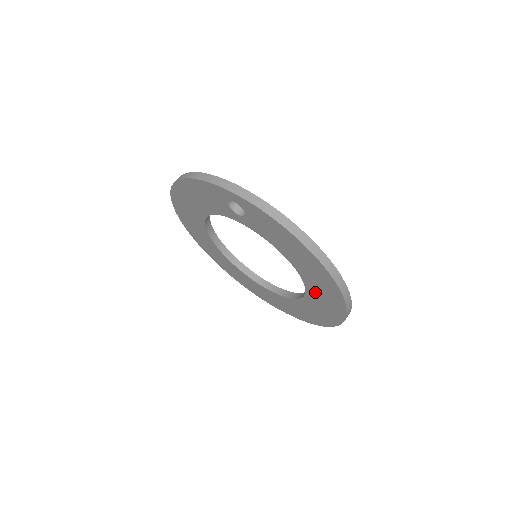
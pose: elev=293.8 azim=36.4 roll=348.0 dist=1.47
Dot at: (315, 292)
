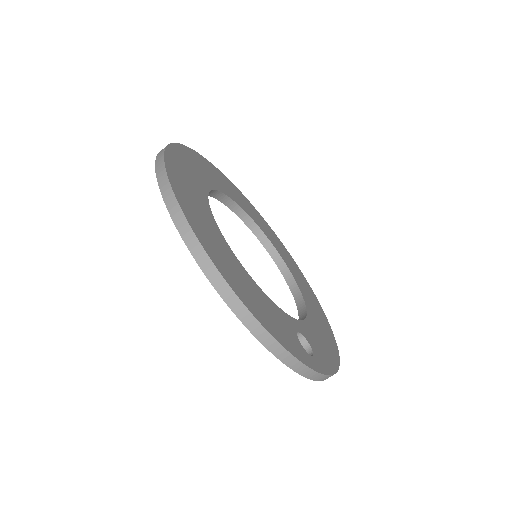
Dot at: occluded
